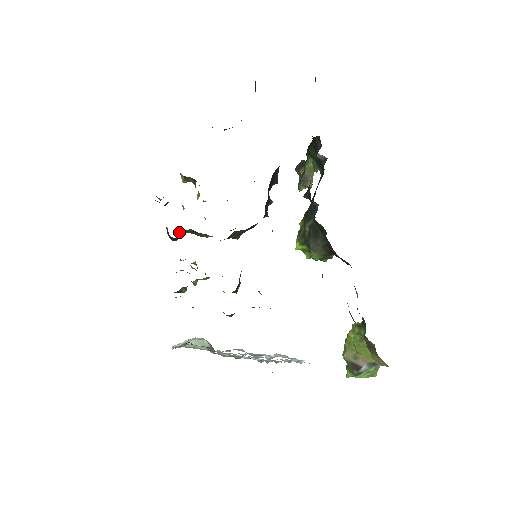
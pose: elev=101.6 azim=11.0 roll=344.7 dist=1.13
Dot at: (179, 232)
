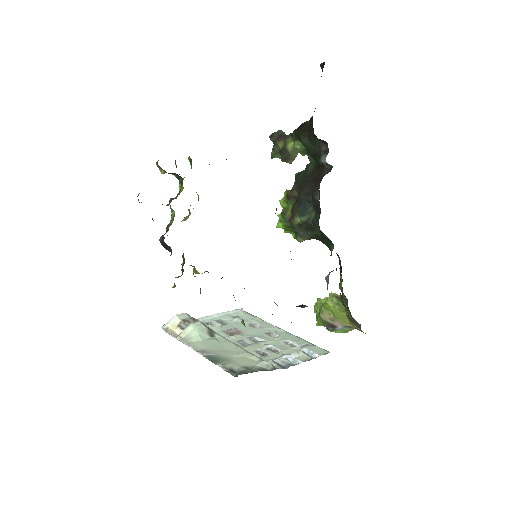
Dot at: occluded
